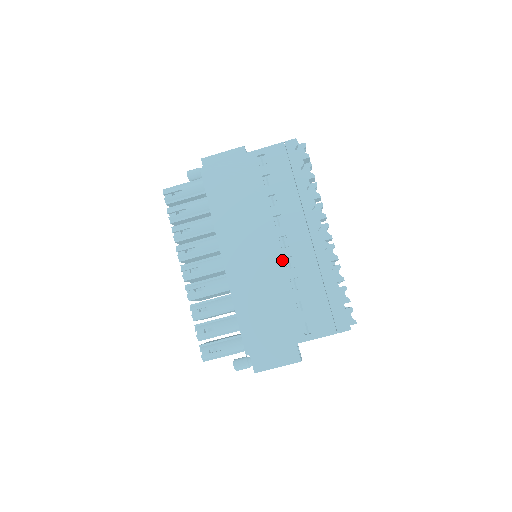
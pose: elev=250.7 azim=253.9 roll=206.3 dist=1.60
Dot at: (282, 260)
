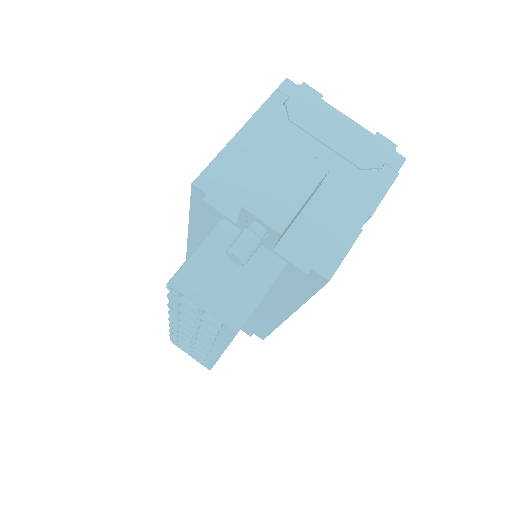
Dot at: occluded
